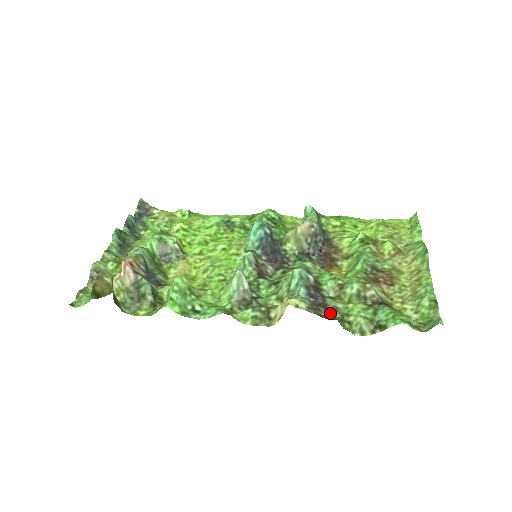
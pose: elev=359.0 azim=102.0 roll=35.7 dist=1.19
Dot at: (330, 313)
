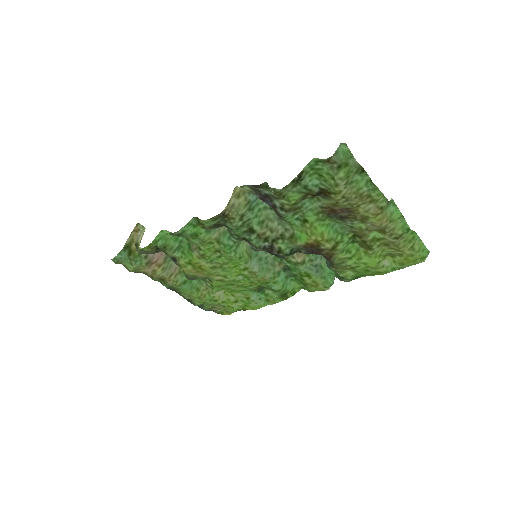
Dot at: (268, 193)
